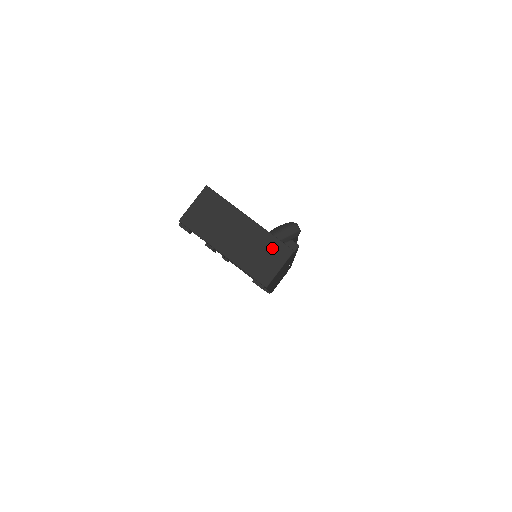
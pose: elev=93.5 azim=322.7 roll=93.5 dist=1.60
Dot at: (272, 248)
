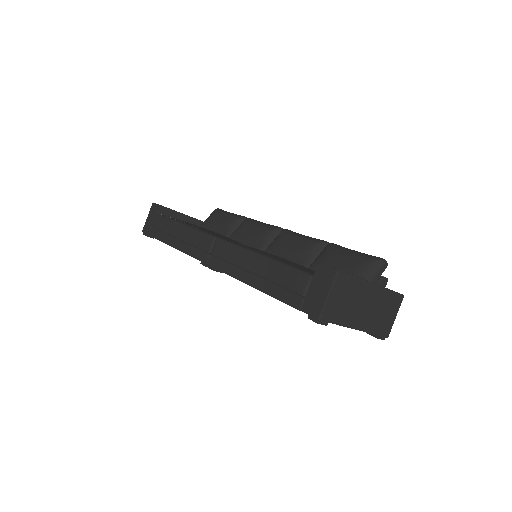
Dot at: (391, 302)
